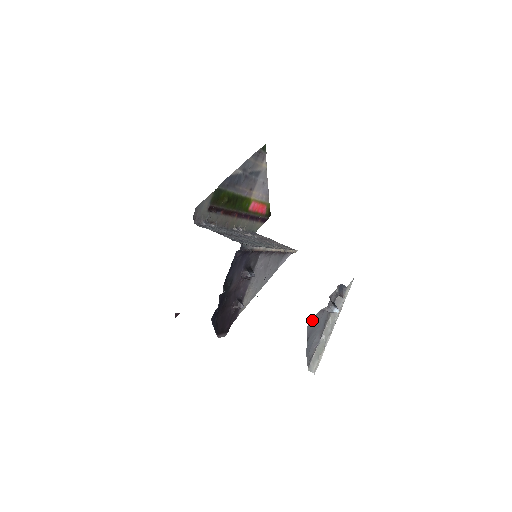
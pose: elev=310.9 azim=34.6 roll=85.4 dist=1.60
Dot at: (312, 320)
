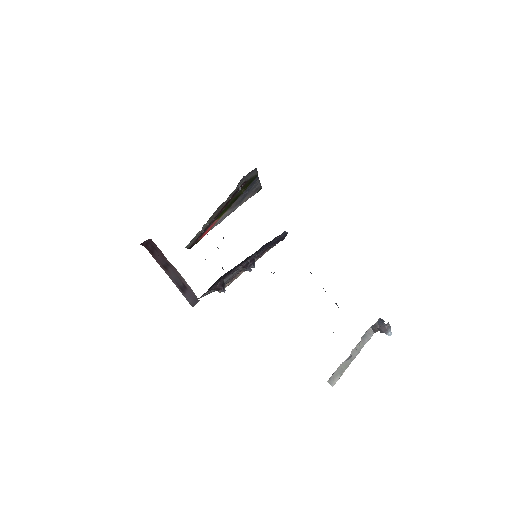
Dot at: occluded
